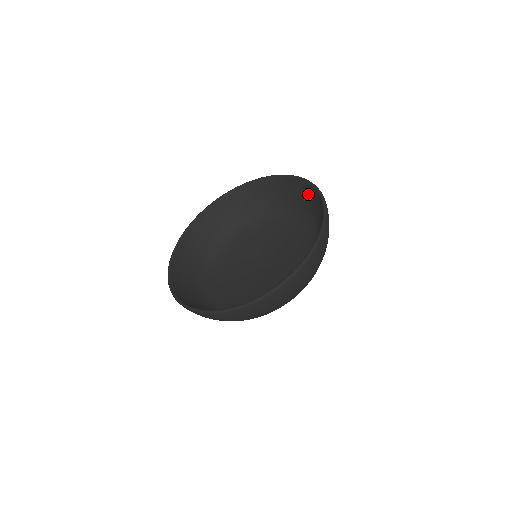
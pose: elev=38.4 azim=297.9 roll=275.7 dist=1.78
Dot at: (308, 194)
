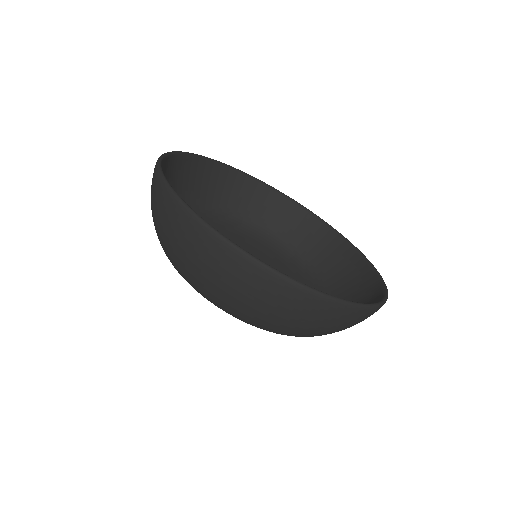
Dot at: (328, 245)
